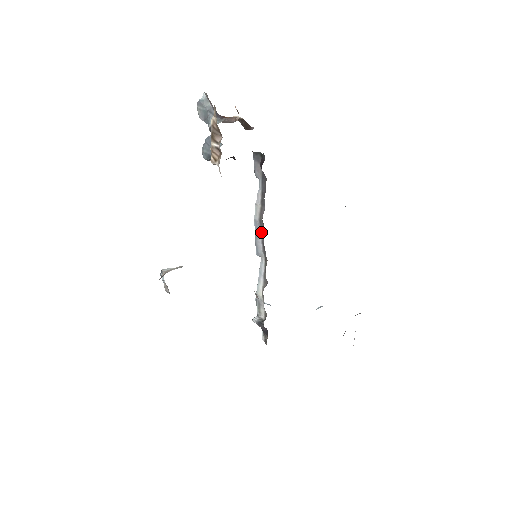
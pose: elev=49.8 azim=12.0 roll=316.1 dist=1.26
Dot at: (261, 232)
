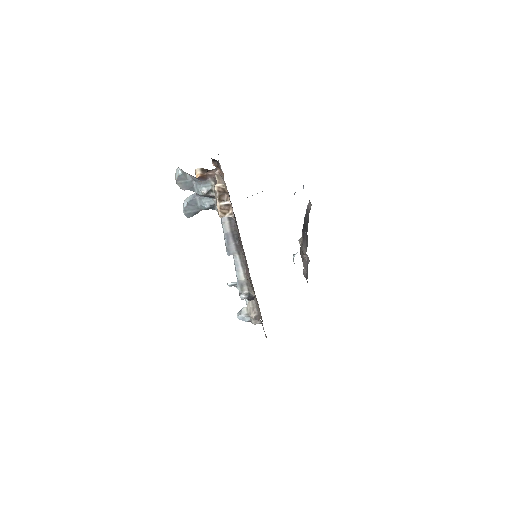
Dot at: (233, 238)
